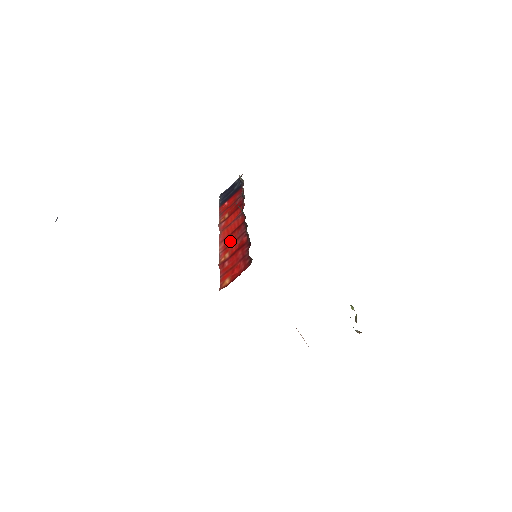
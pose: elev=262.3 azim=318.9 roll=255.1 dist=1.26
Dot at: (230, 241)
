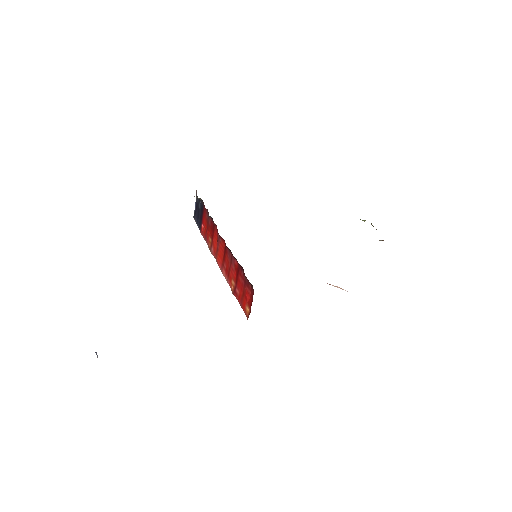
Dot at: (227, 267)
